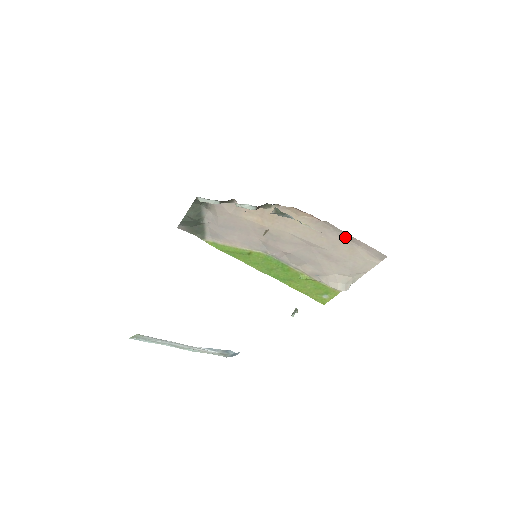
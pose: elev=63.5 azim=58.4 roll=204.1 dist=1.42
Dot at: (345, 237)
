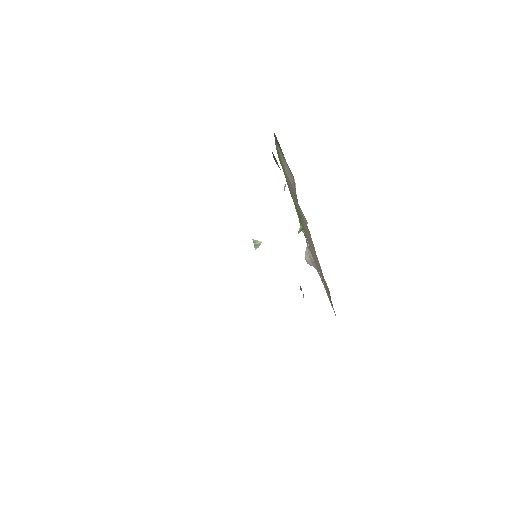
Dot at: occluded
